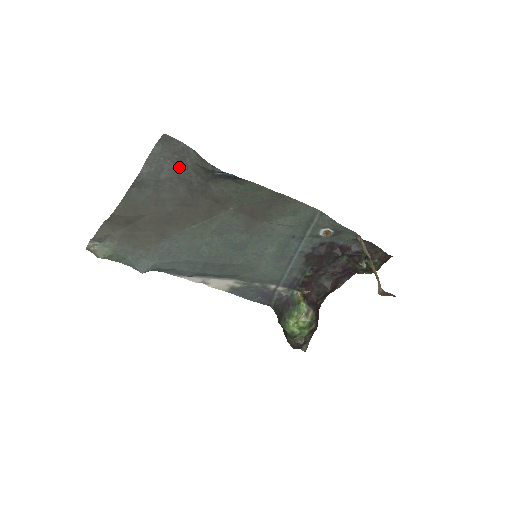
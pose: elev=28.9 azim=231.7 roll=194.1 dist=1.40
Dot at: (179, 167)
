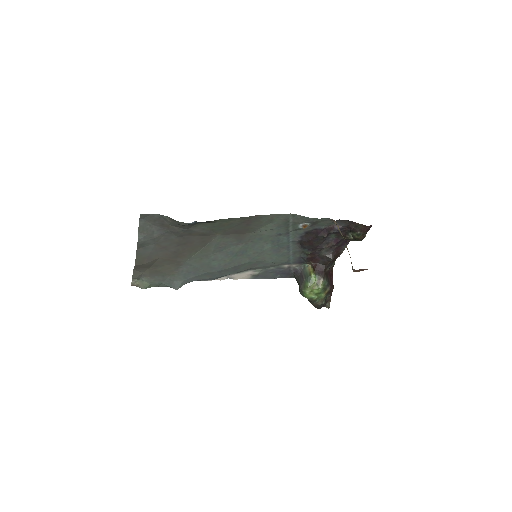
Dot at: (163, 227)
